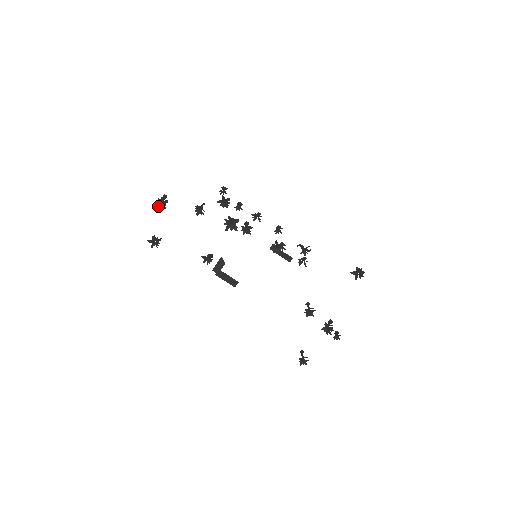
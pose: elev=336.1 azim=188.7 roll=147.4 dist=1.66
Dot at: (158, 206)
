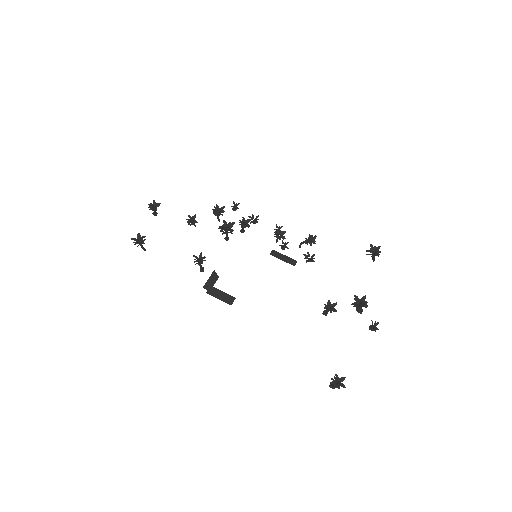
Dot at: (149, 207)
